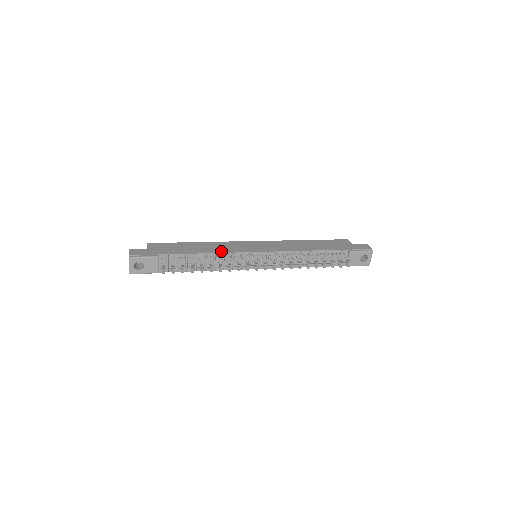
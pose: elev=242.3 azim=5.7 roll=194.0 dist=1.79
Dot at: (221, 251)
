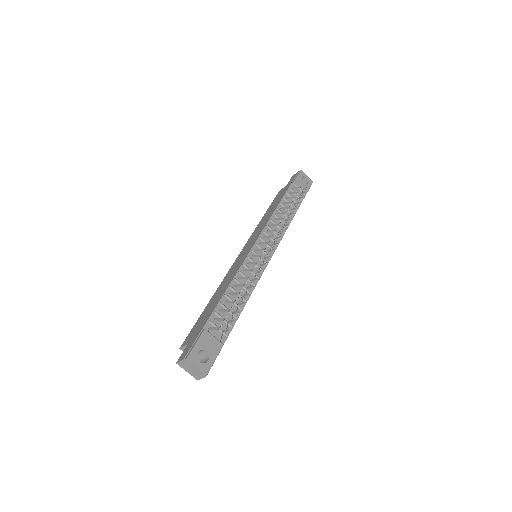
Dot at: (234, 274)
